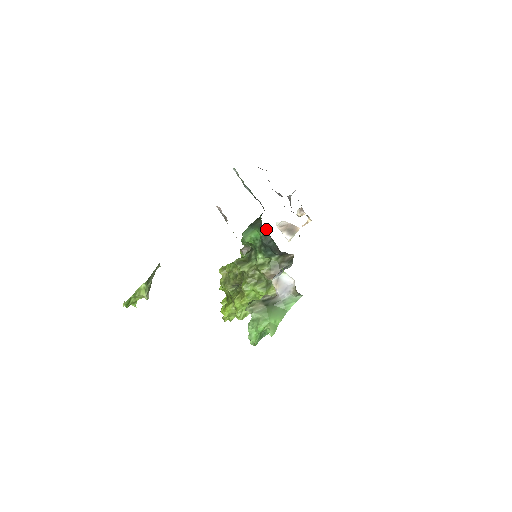
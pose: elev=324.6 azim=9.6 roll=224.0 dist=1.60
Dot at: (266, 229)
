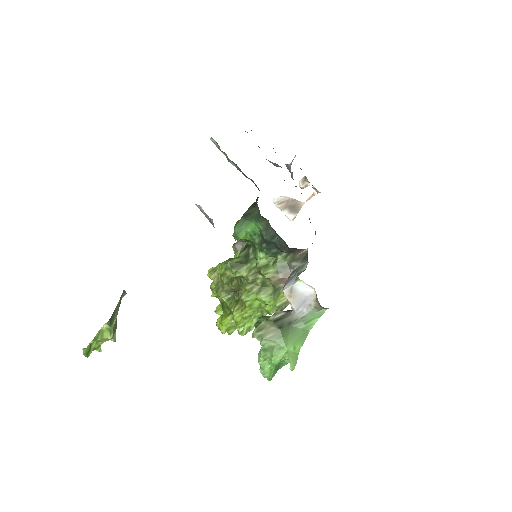
Dot at: (266, 220)
